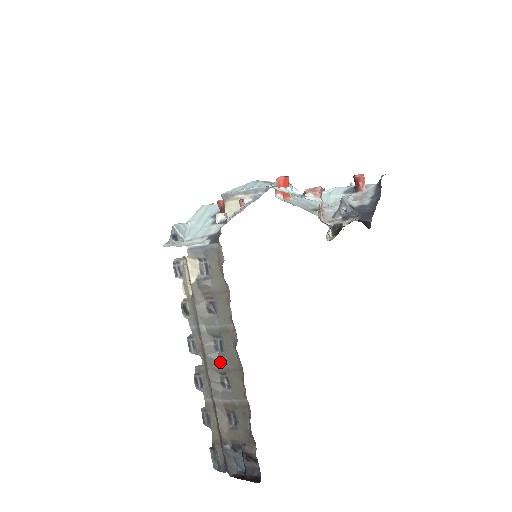
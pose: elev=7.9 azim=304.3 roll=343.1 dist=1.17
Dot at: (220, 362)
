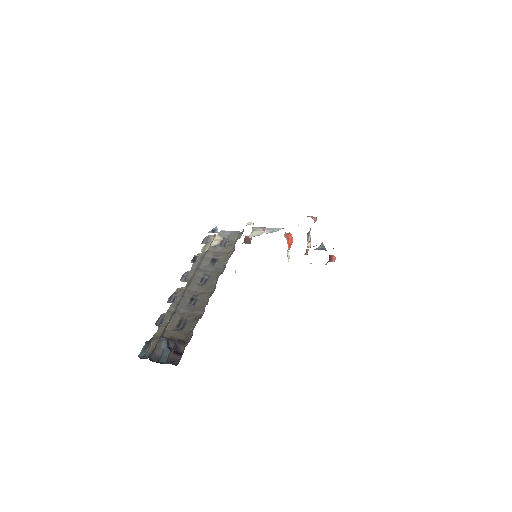
Dot at: (199, 288)
